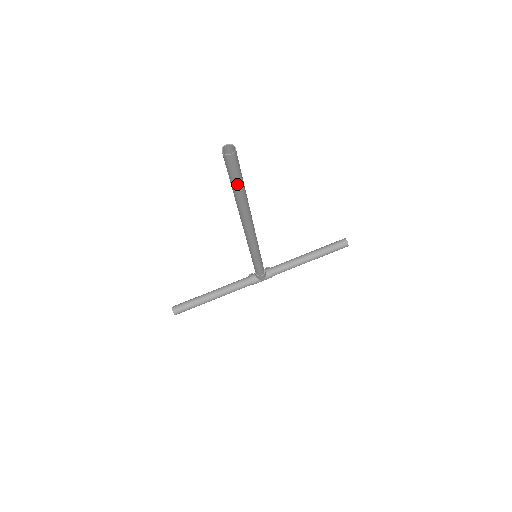
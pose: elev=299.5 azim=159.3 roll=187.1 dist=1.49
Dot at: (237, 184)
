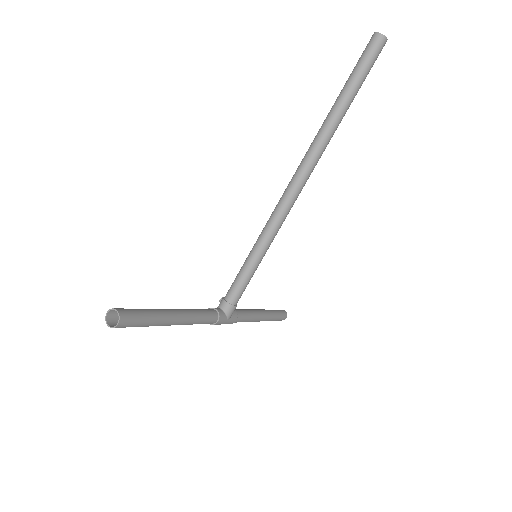
Dot at: (358, 87)
